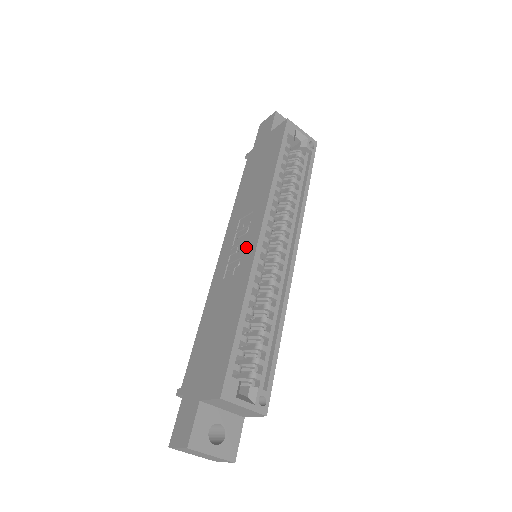
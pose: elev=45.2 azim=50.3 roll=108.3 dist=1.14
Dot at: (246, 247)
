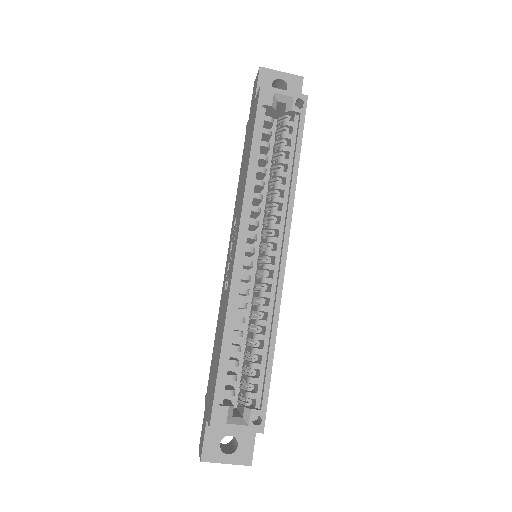
Dot at: (231, 260)
